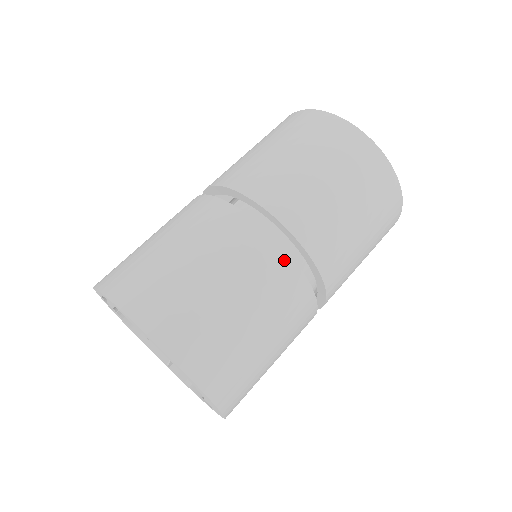
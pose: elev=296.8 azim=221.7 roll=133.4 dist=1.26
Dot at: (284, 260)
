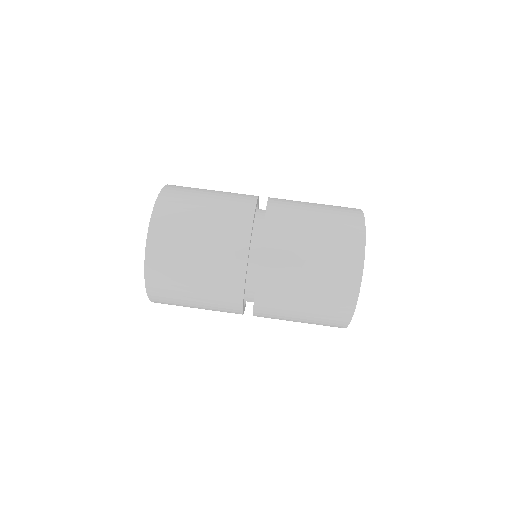
Dot at: (245, 235)
